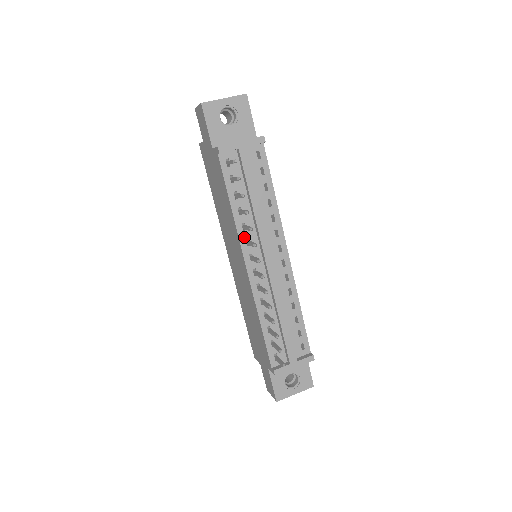
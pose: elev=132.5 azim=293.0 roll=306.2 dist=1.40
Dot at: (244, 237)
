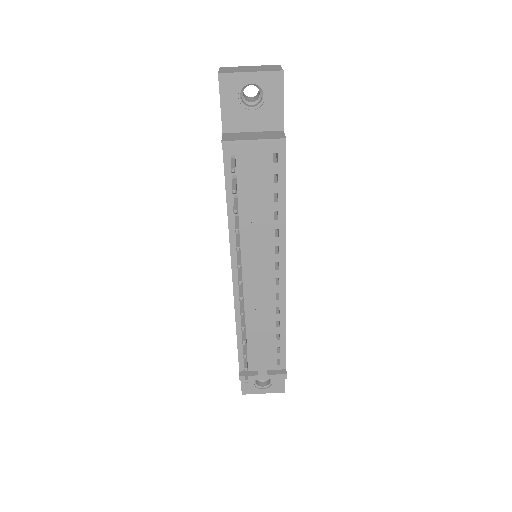
Dot at: occluded
